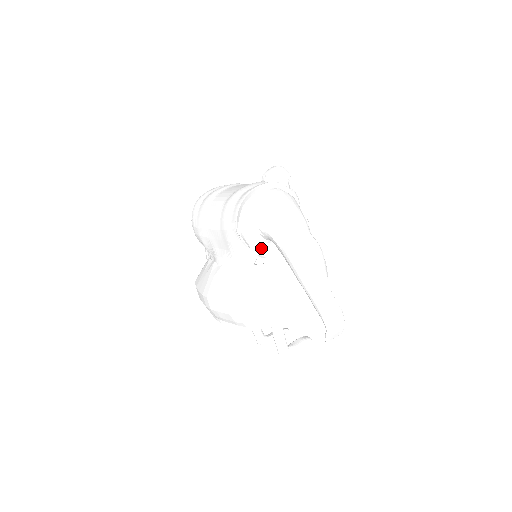
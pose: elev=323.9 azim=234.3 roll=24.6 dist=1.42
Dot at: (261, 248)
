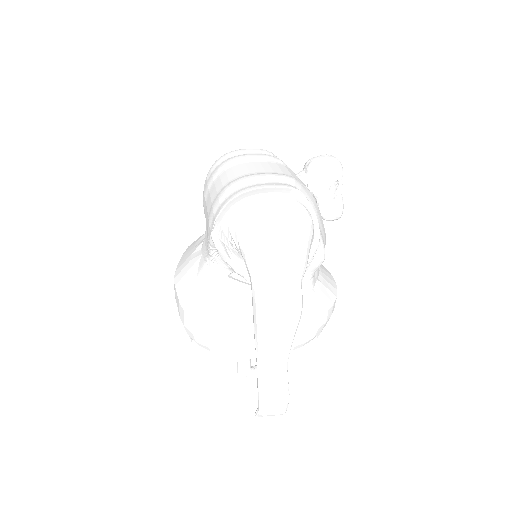
Dot at: (239, 264)
